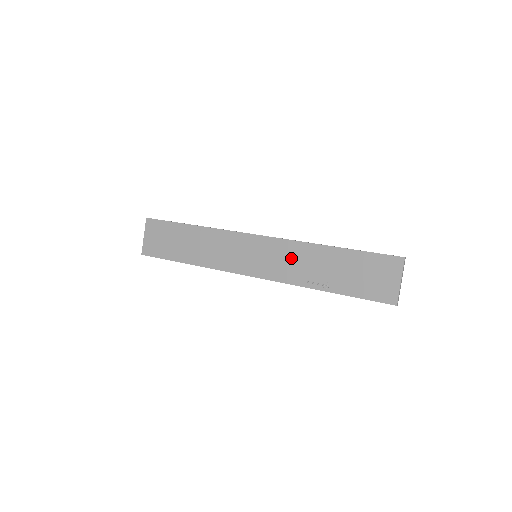
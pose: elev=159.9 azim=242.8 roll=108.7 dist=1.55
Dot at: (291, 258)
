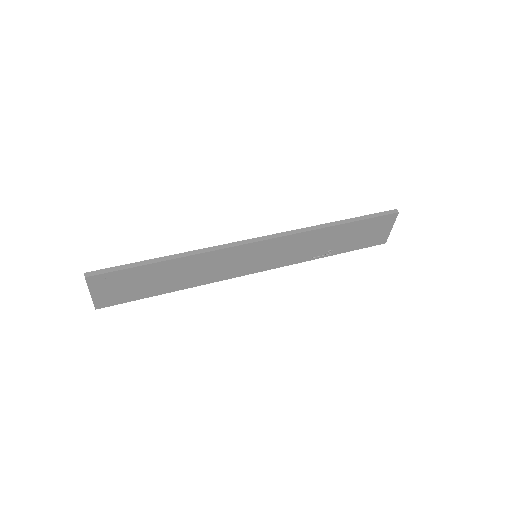
Dot at: (297, 246)
